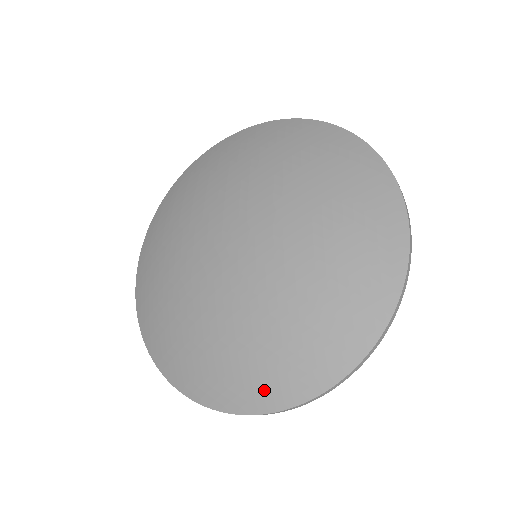
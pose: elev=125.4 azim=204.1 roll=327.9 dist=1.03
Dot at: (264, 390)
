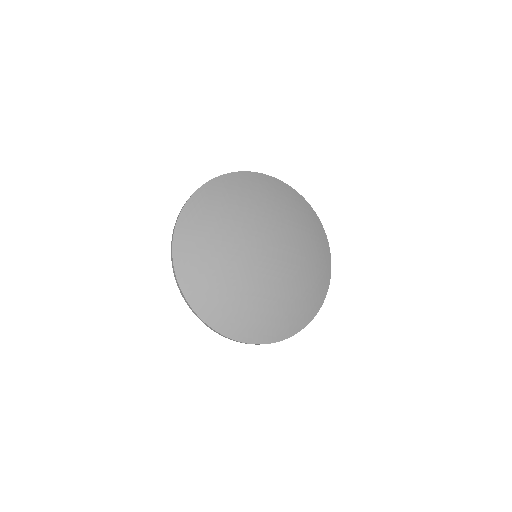
Dot at: (225, 322)
